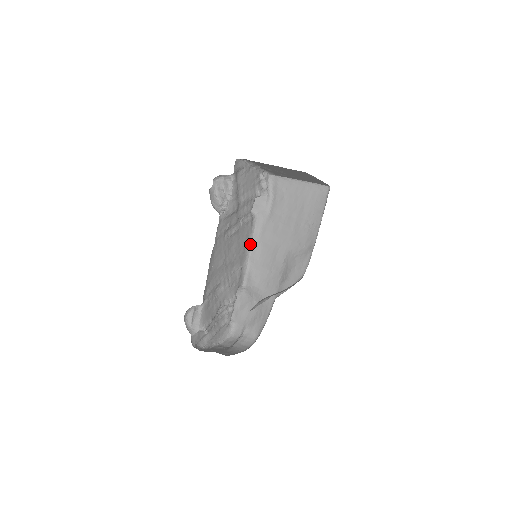
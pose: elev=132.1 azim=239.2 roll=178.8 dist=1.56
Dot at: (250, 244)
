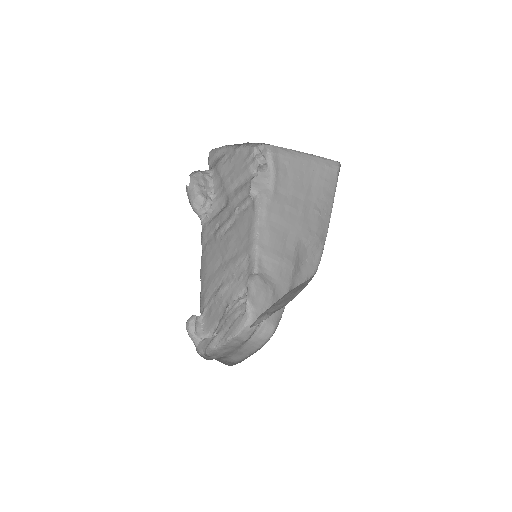
Dot at: (256, 228)
